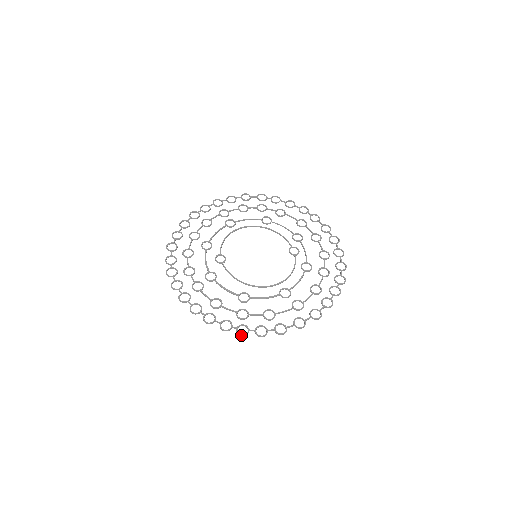
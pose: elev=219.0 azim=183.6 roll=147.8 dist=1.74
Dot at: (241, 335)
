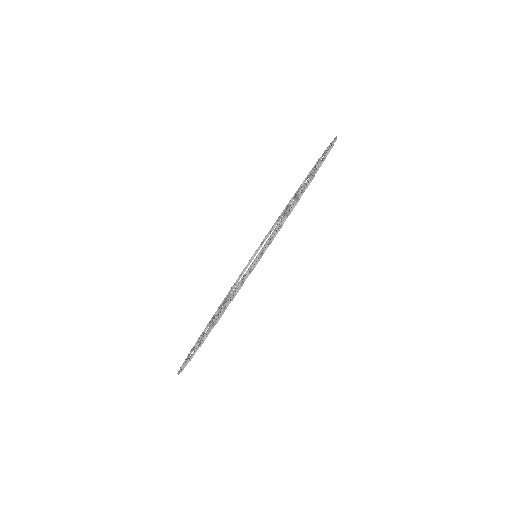
Dot at: (310, 179)
